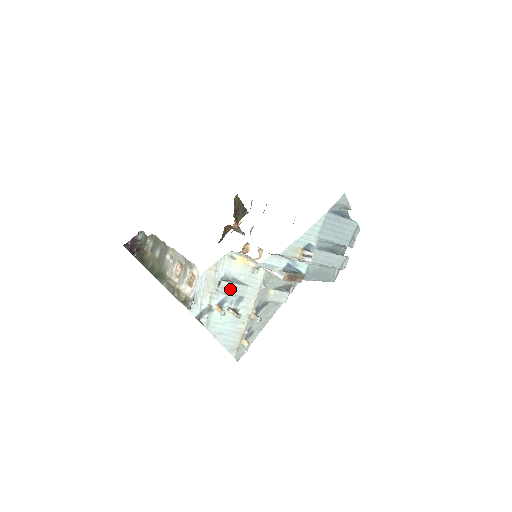
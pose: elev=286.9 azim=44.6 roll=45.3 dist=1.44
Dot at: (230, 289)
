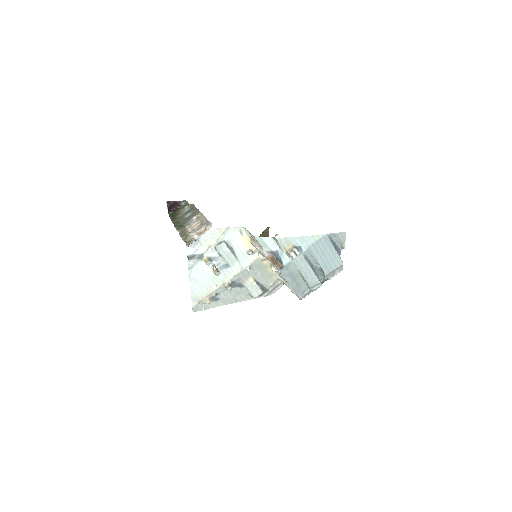
Dot at: (225, 252)
